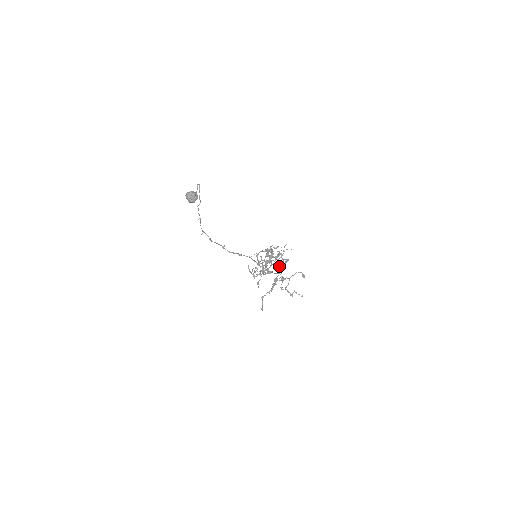
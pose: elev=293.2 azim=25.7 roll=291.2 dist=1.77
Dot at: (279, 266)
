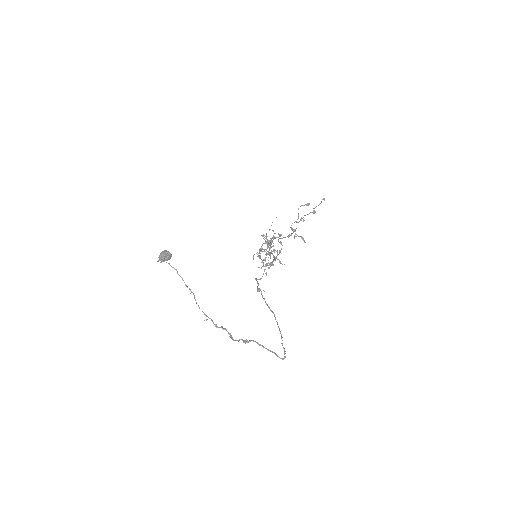
Dot at: occluded
